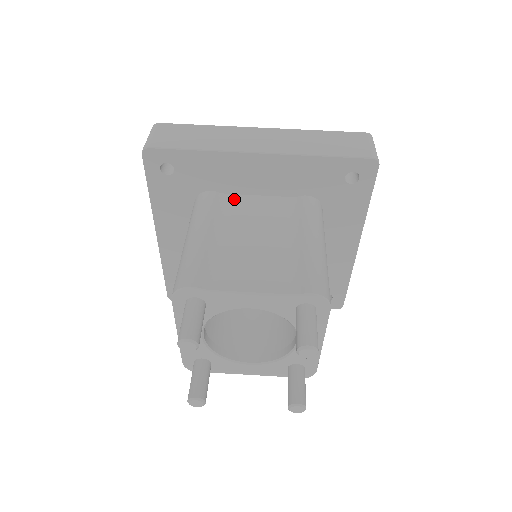
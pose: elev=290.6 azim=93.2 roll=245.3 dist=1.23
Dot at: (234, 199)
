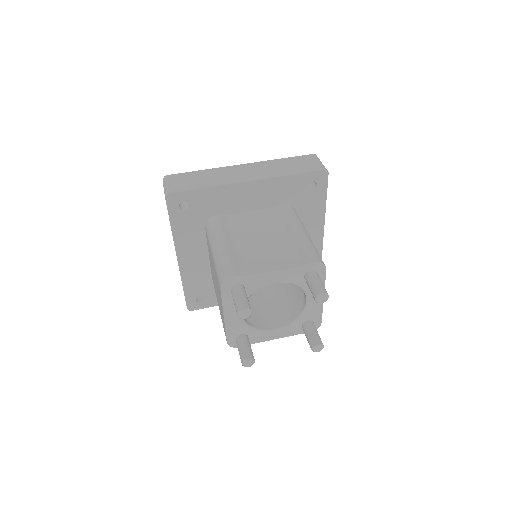
Dot at: (235, 217)
